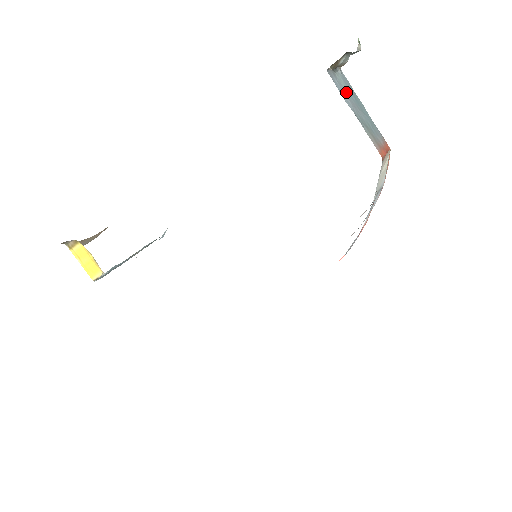
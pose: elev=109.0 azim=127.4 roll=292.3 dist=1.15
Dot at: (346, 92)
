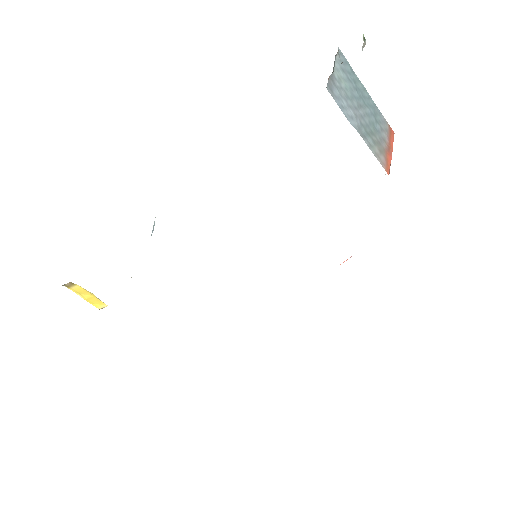
Dot at: (347, 95)
